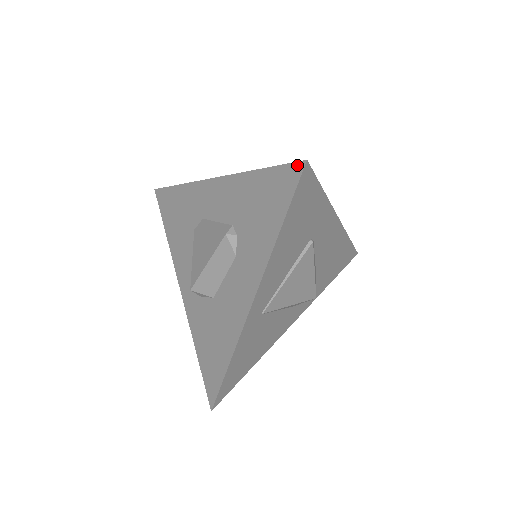
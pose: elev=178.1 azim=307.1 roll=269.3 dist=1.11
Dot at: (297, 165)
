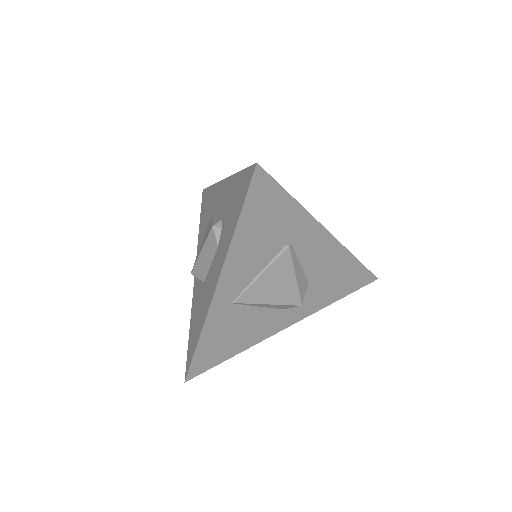
Dot at: (253, 167)
